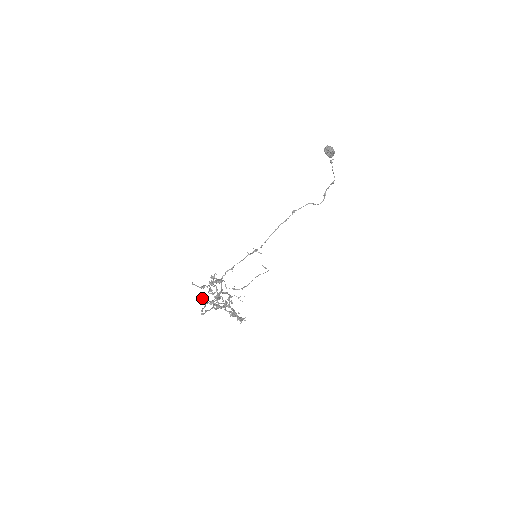
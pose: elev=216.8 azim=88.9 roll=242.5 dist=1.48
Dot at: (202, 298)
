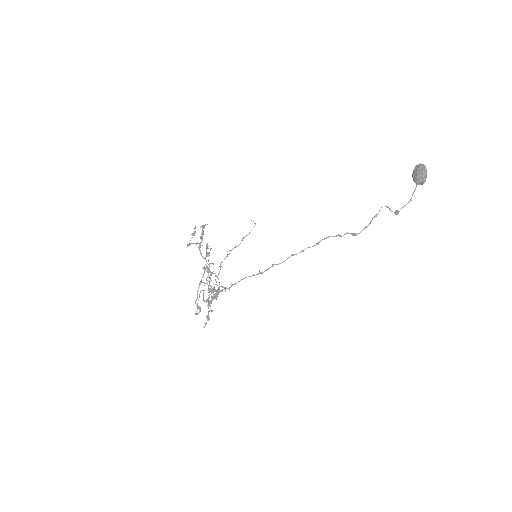
Dot at: (200, 308)
